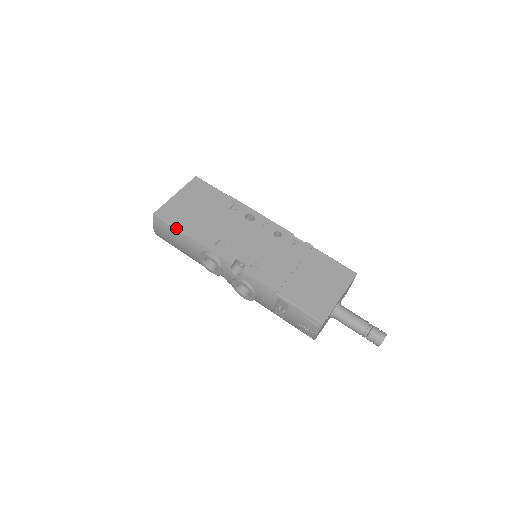
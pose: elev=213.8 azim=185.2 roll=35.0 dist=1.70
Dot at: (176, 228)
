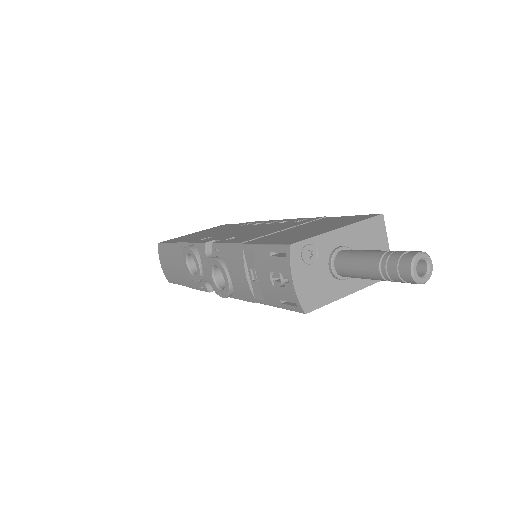
Dot at: (170, 243)
